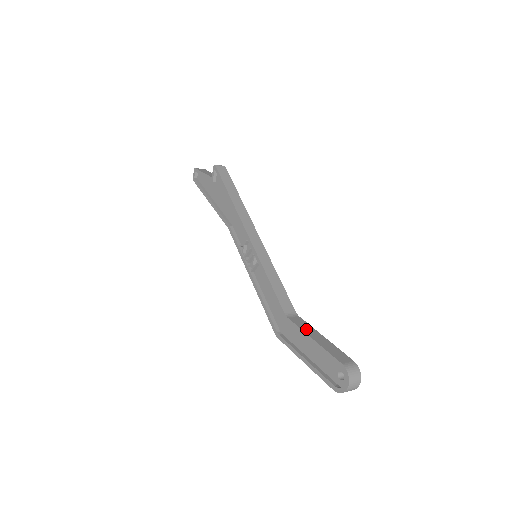
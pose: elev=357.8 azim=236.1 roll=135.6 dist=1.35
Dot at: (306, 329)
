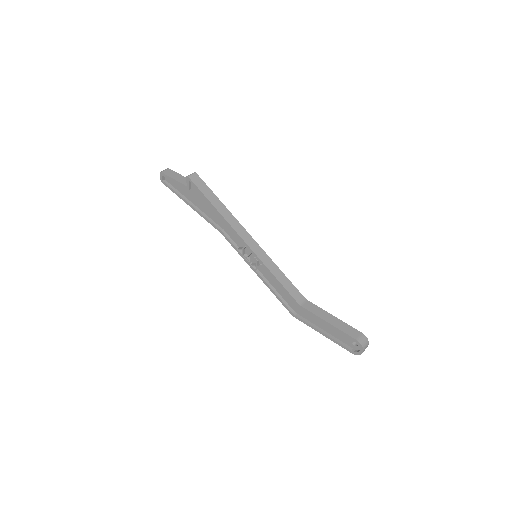
Dot at: (319, 313)
